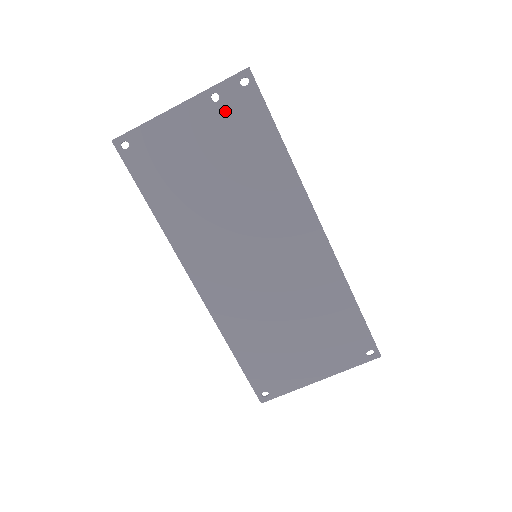
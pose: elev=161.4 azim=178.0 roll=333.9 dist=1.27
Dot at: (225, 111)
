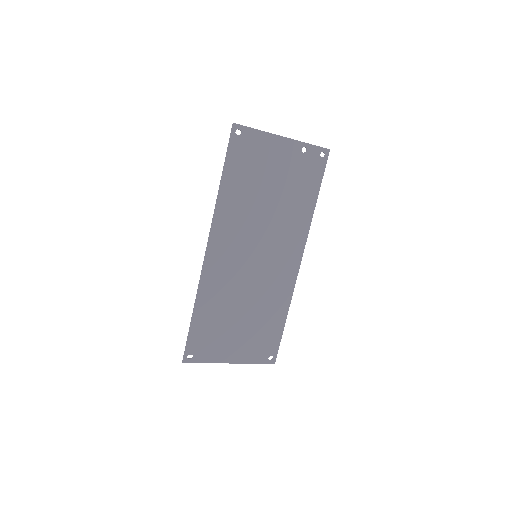
Dot at: (303, 161)
